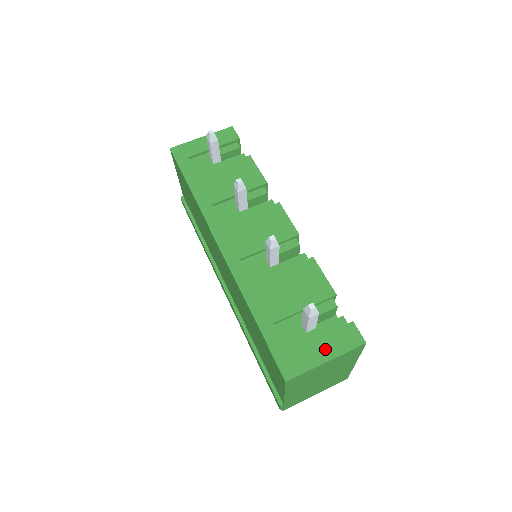
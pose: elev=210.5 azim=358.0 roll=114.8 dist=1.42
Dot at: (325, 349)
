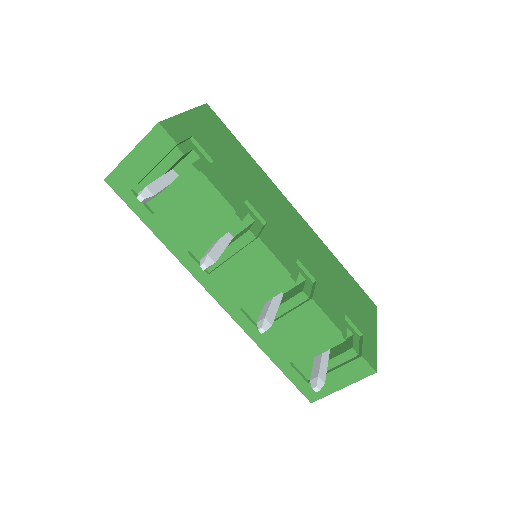
Dot at: (339, 380)
